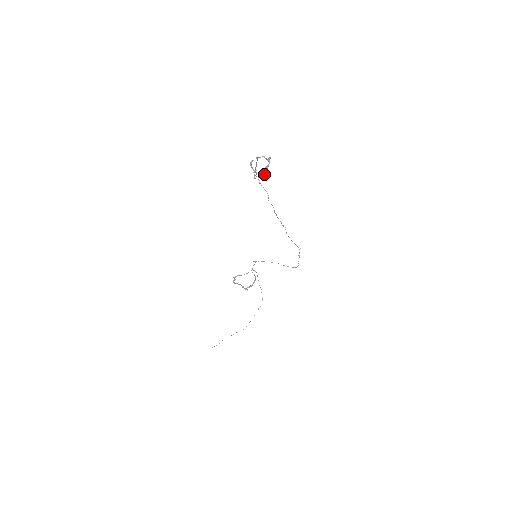
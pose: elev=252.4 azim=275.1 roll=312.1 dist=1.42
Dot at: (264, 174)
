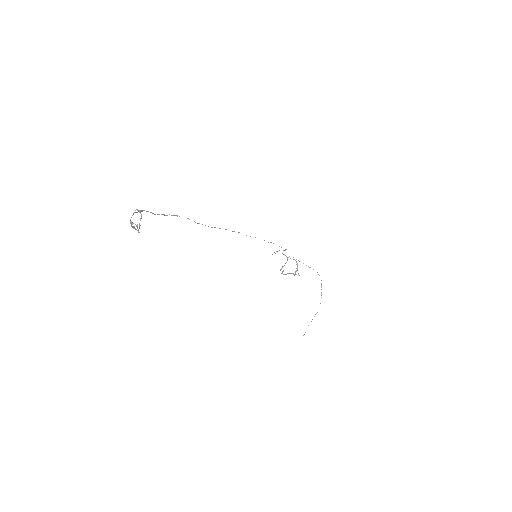
Dot at: occluded
